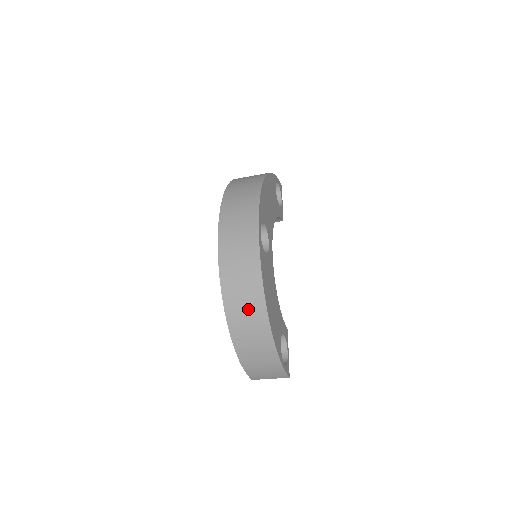
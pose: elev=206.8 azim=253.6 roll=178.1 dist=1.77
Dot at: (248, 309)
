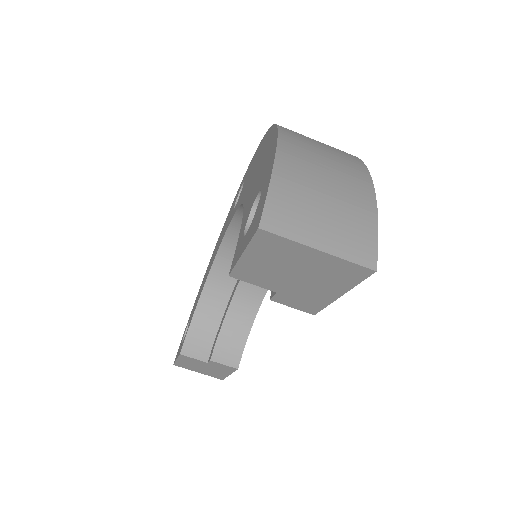
Dot at: occluded
